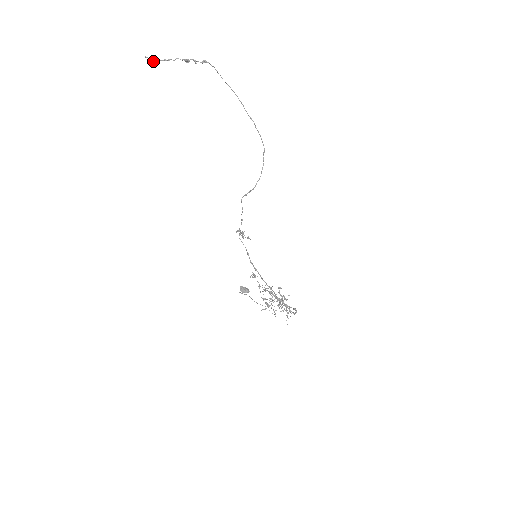
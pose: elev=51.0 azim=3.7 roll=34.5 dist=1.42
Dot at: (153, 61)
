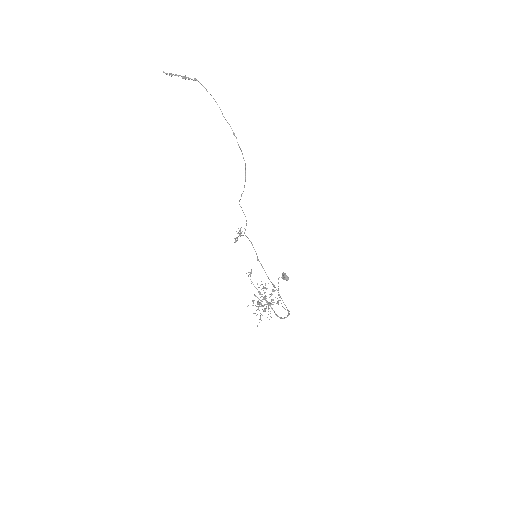
Dot at: (171, 74)
